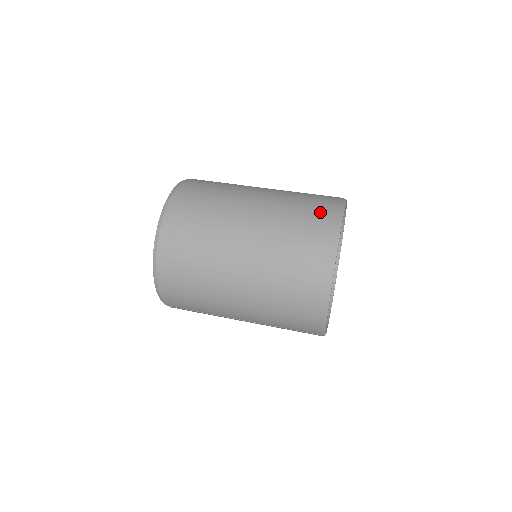
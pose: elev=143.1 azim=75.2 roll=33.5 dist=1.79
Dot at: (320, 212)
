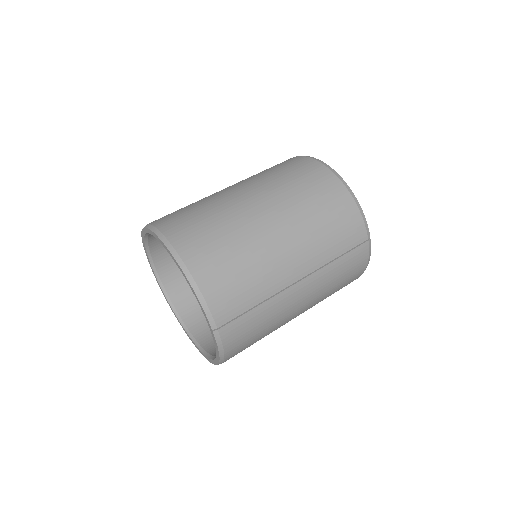
Dot at: occluded
